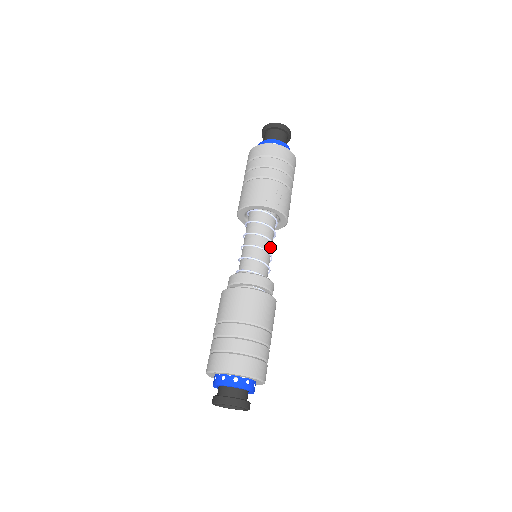
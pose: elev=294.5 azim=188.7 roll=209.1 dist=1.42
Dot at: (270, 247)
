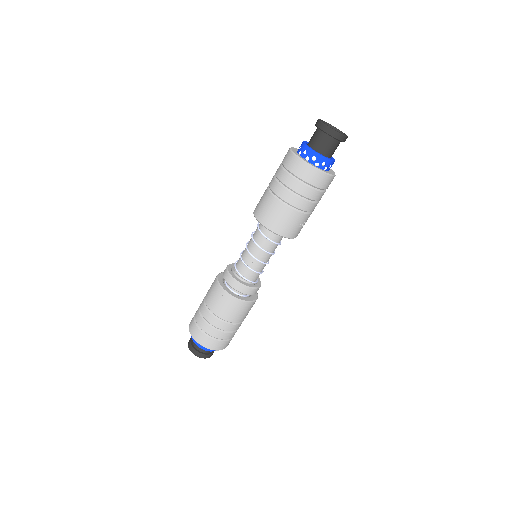
Dot at: occluded
